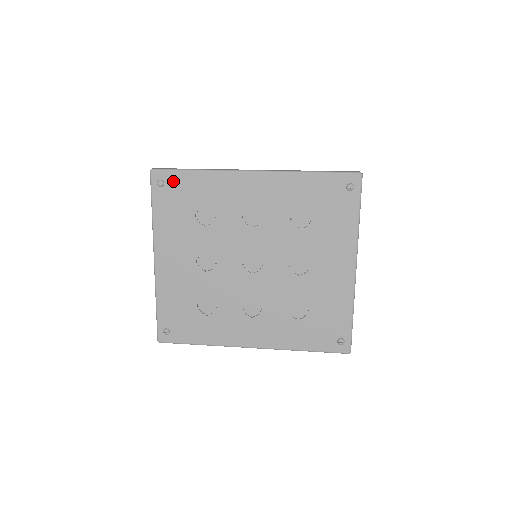
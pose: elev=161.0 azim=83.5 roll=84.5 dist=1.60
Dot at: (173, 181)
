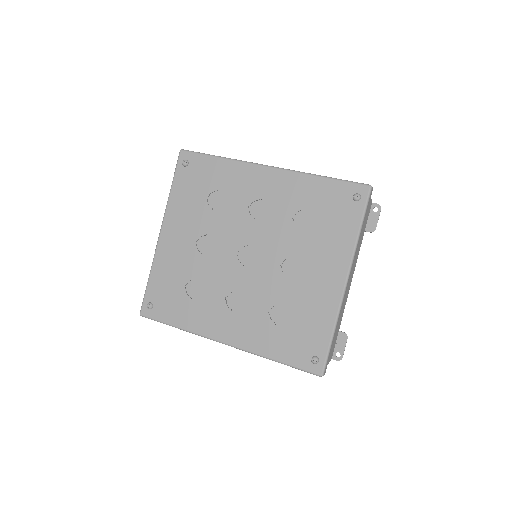
Dot at: (196, 163)
